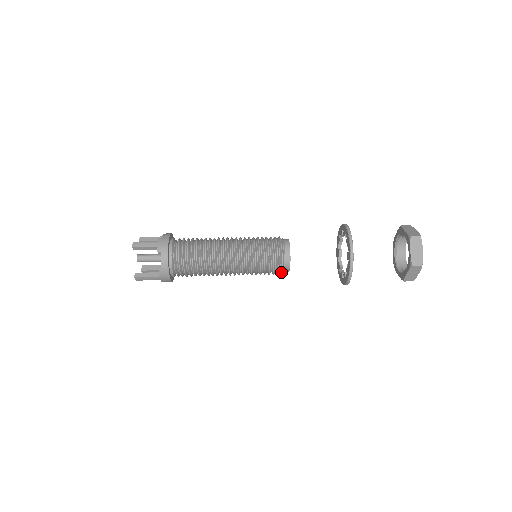
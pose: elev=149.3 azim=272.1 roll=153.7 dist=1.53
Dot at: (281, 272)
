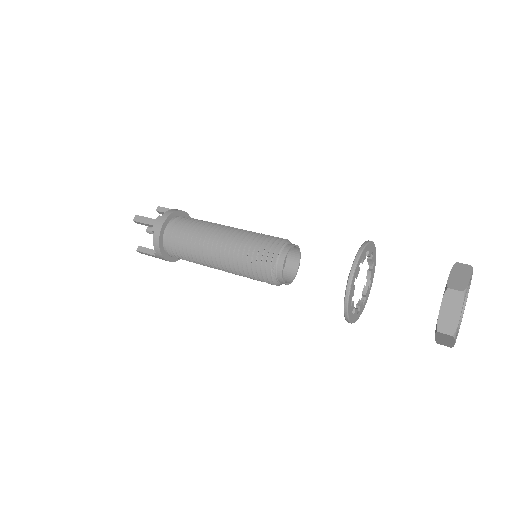
Dot at: (275, 284)
